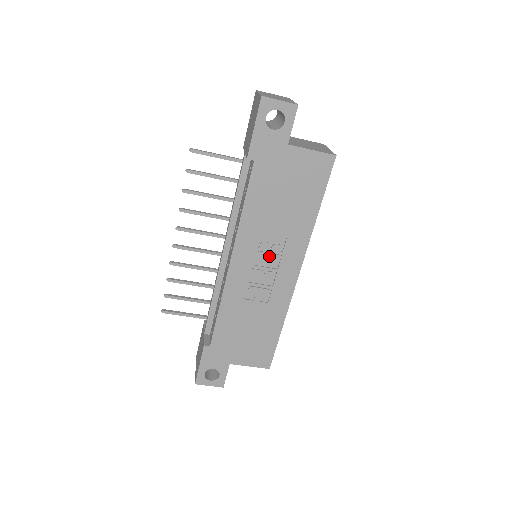
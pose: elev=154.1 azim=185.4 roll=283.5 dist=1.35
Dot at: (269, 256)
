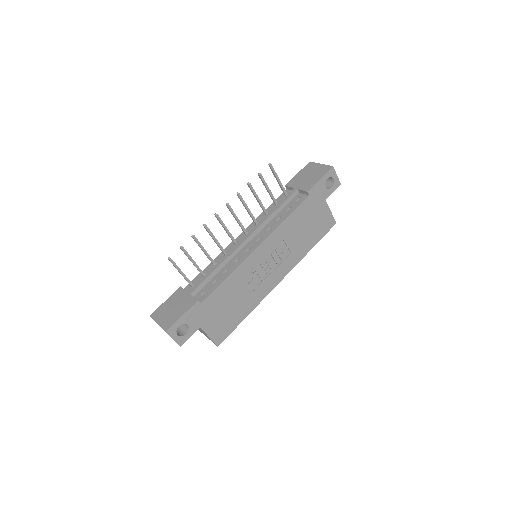
Dot at: (276, 258)
